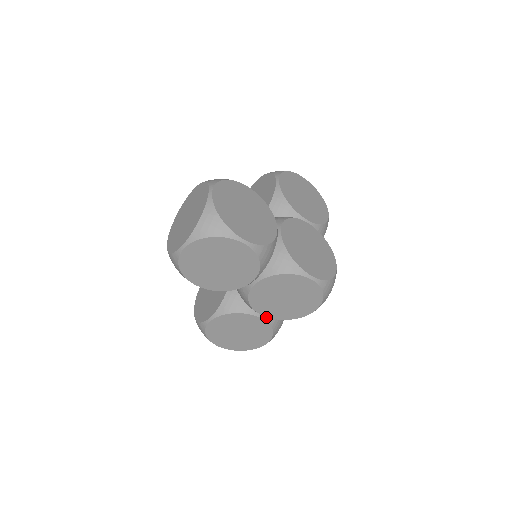
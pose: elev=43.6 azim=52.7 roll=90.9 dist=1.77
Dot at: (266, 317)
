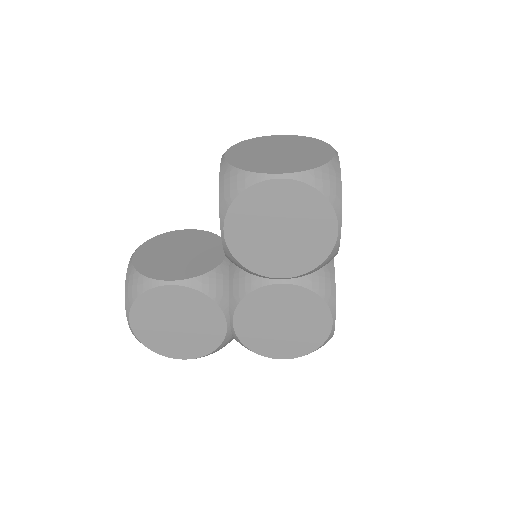
Dot at: occluded
